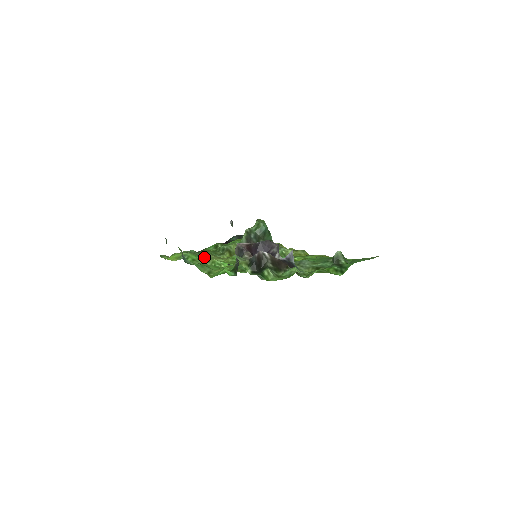
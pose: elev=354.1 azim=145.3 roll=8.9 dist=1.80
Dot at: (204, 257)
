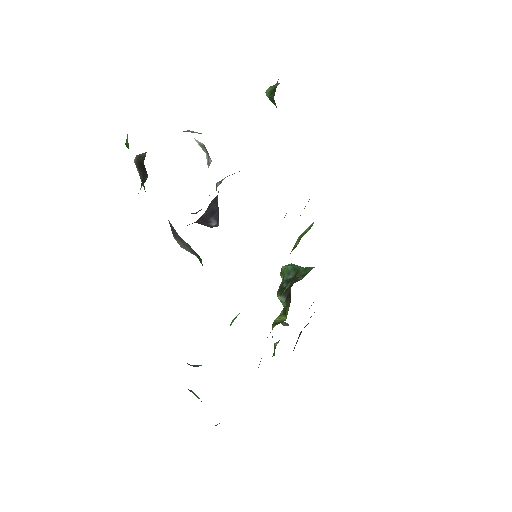
Dot at: occluded
